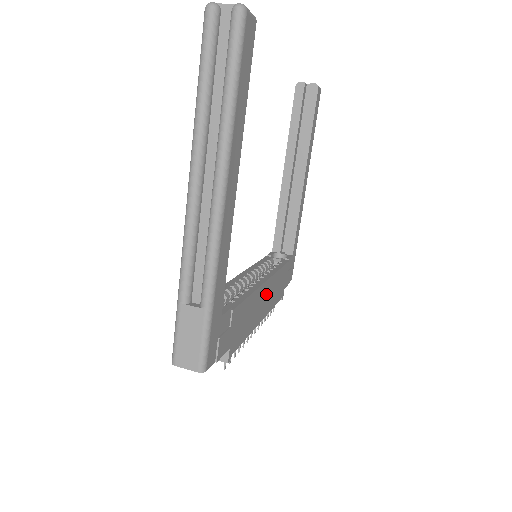
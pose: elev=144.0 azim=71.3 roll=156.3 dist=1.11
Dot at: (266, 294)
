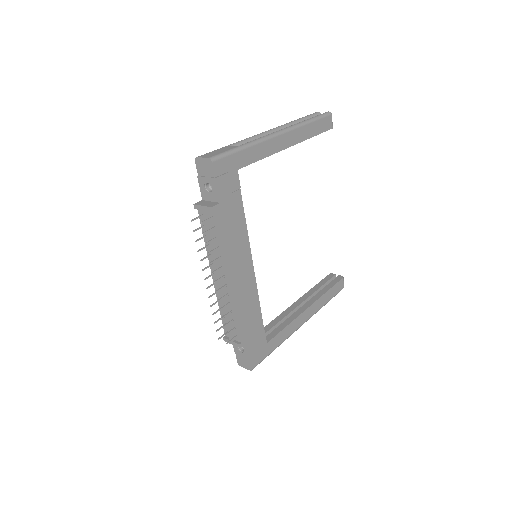
Dot at: (245, 275)
